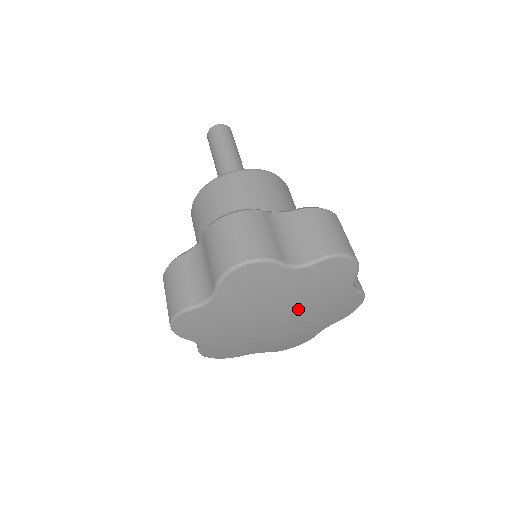
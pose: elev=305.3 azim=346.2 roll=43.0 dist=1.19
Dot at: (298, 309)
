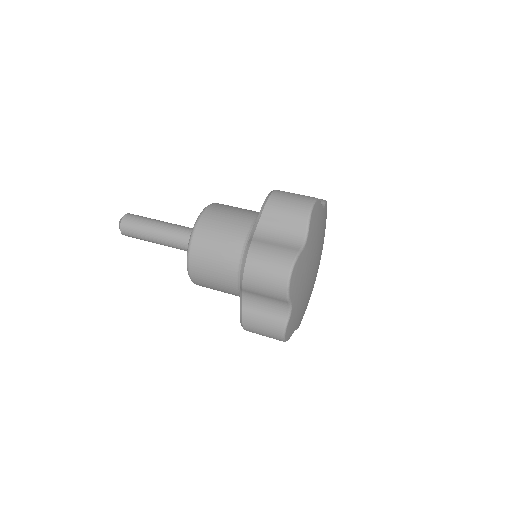
Dot at: (317, 252)
